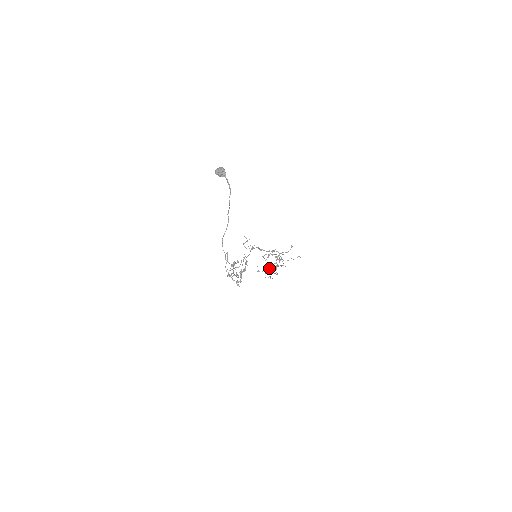
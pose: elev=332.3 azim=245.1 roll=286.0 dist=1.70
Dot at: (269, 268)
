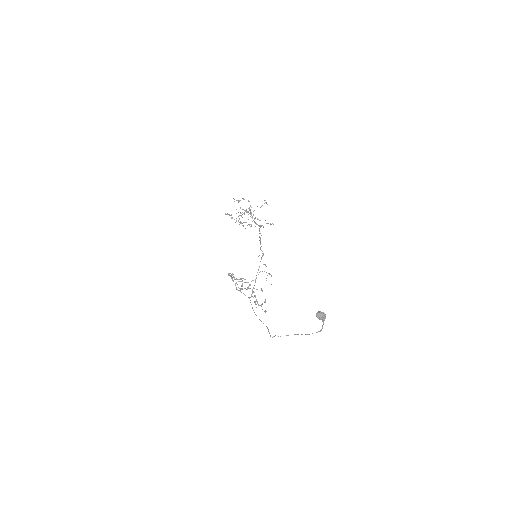
Dot at: (236, 213)
